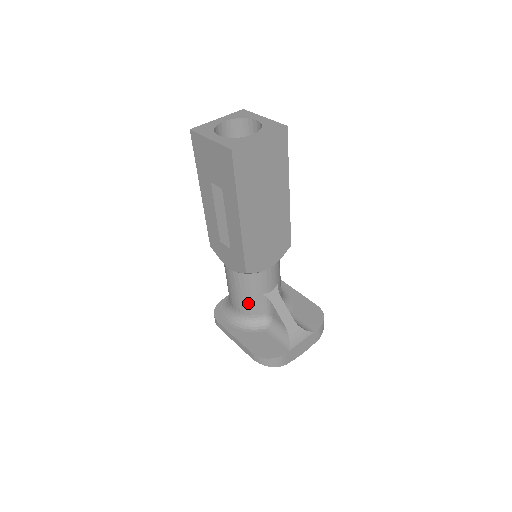
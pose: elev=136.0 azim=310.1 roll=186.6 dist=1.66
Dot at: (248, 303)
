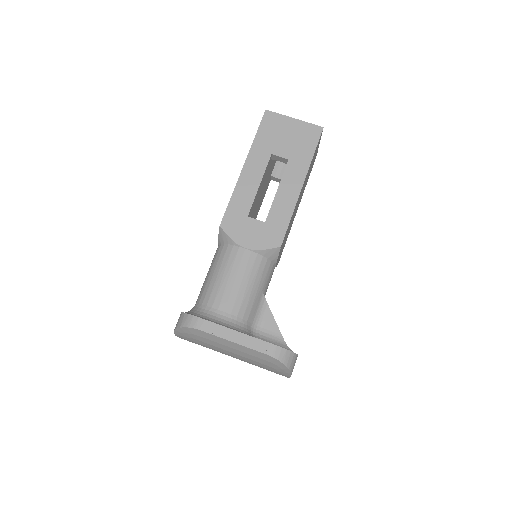
Dot at: (248, 299)
